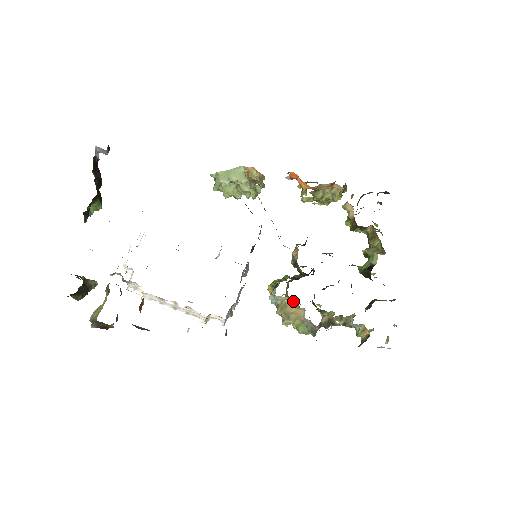
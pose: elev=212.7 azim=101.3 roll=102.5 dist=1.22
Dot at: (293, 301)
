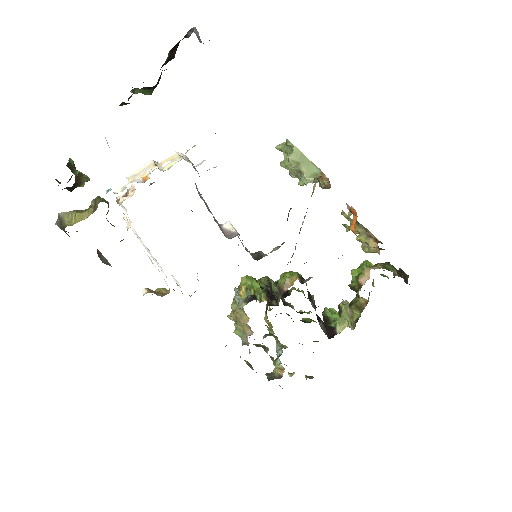
Dot at: occluded
